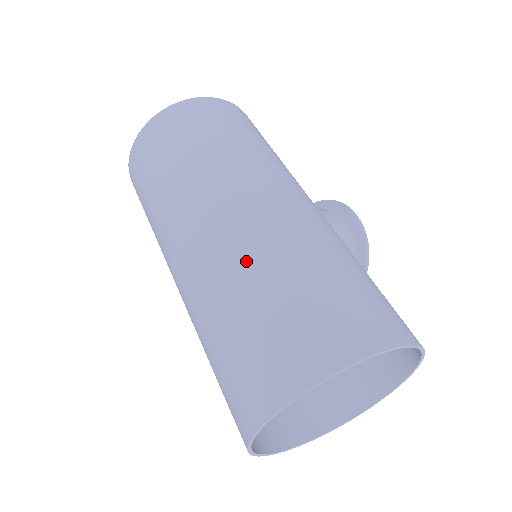
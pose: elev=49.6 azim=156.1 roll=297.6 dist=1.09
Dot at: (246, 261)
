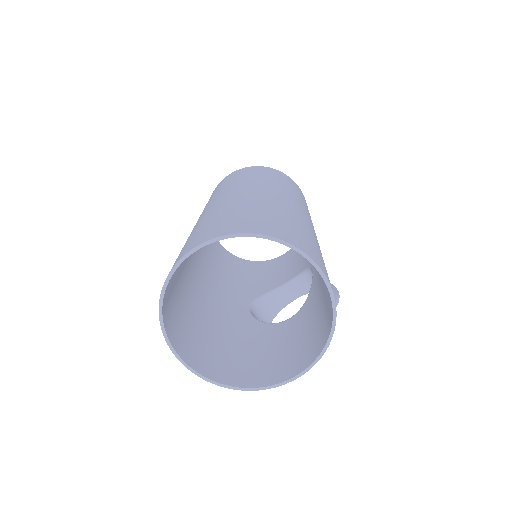
Dot at: (262, 201)
